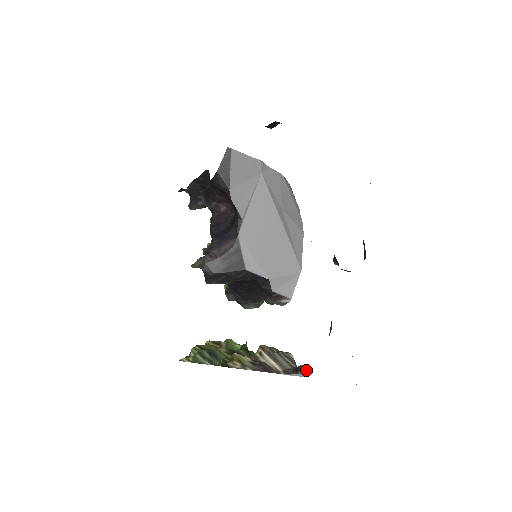
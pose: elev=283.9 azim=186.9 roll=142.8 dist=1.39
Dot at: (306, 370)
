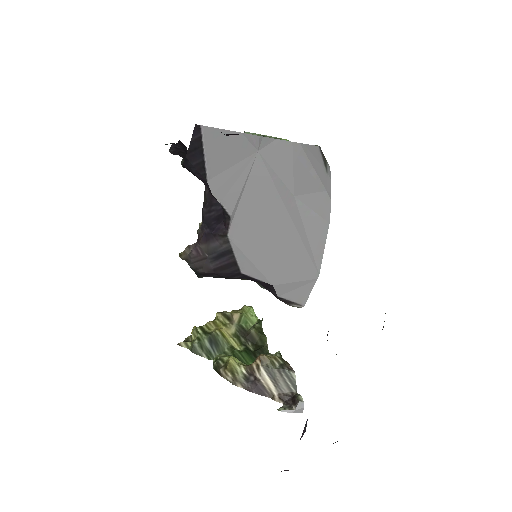
Dot at: (303, 405)
